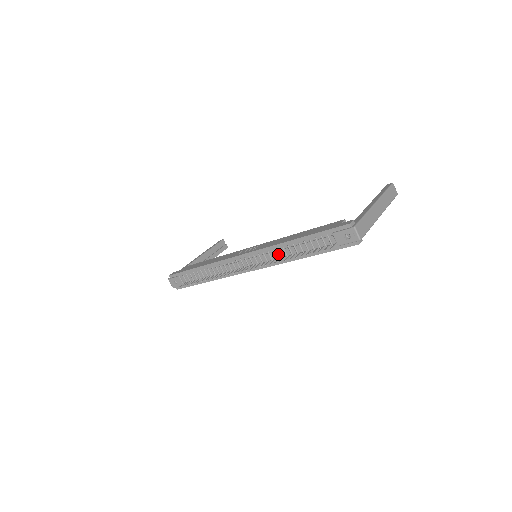
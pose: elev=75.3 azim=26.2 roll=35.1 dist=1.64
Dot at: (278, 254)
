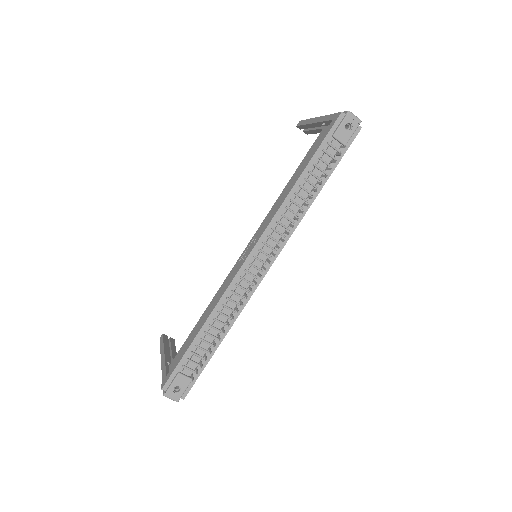
Dot at: (289, 215)
